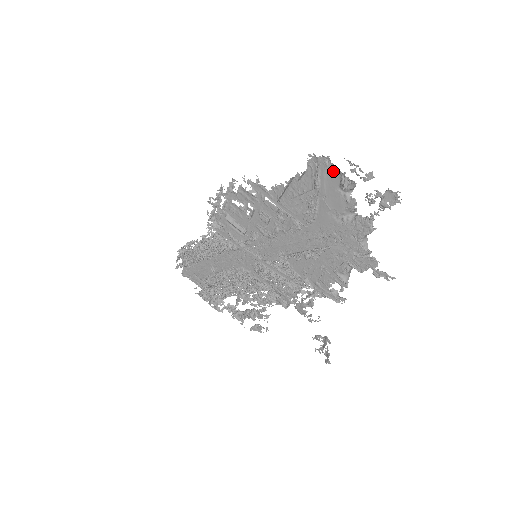
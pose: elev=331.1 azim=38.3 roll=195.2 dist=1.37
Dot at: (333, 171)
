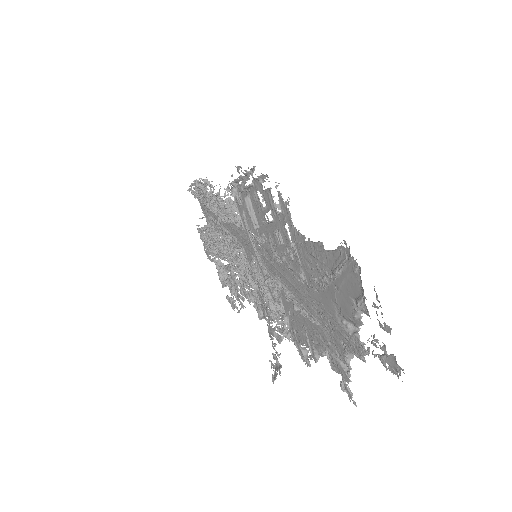
Dot at: (358, 282)
